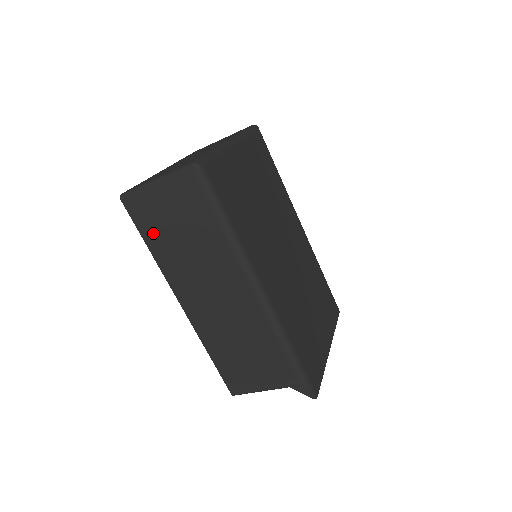
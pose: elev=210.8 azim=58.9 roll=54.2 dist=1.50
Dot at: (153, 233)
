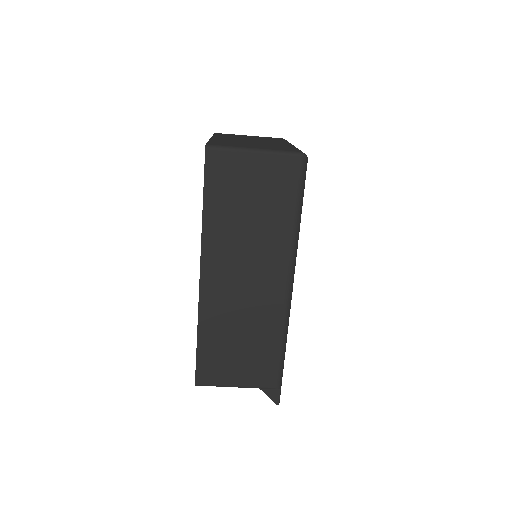
Dot at: (219, 197)
